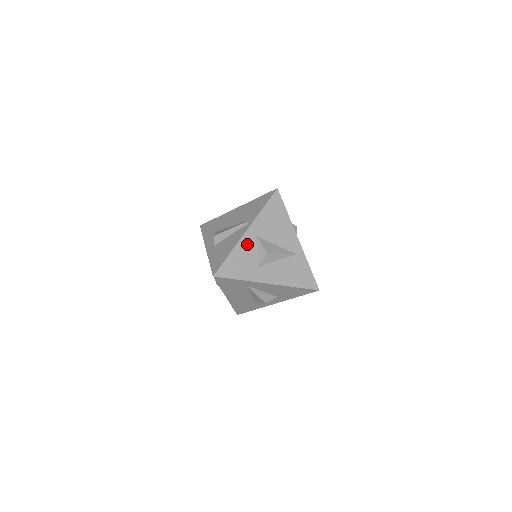
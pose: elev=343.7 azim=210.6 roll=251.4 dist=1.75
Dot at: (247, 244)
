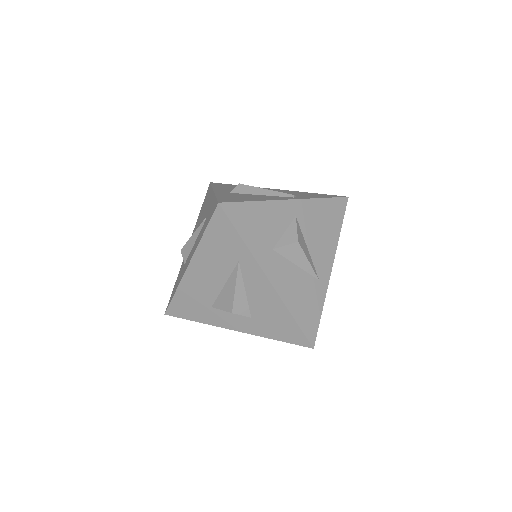
Dot at: (281, 213)
